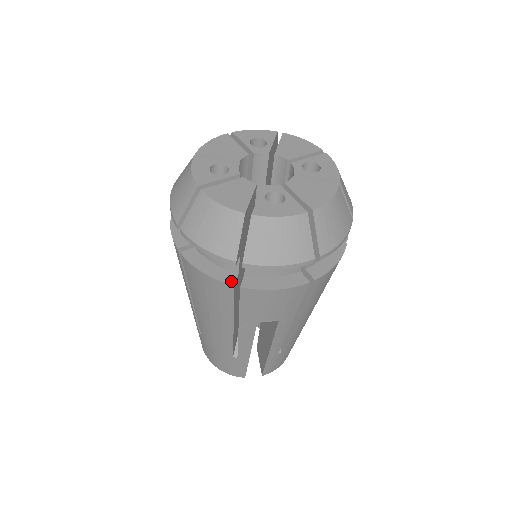
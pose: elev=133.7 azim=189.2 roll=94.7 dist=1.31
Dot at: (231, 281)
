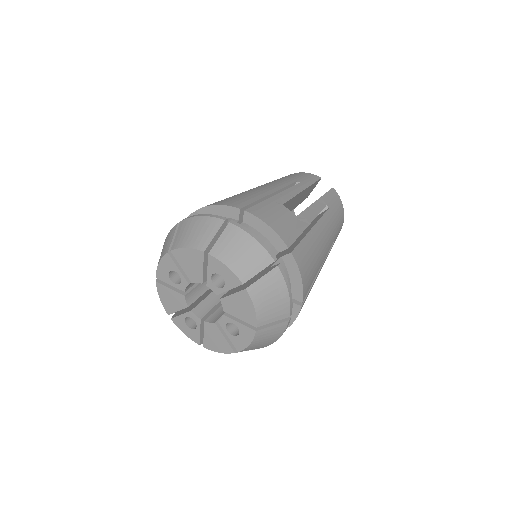
Dot at: occluded
